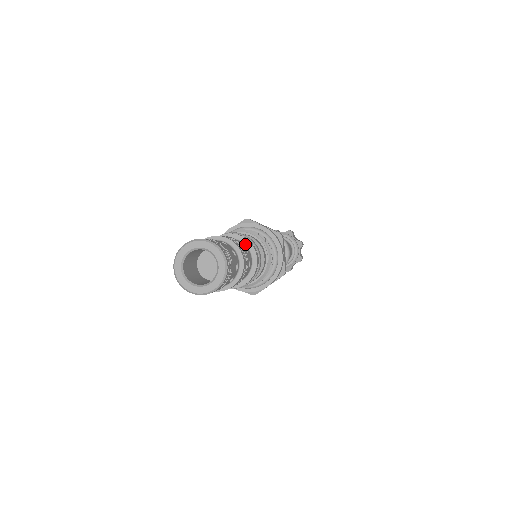
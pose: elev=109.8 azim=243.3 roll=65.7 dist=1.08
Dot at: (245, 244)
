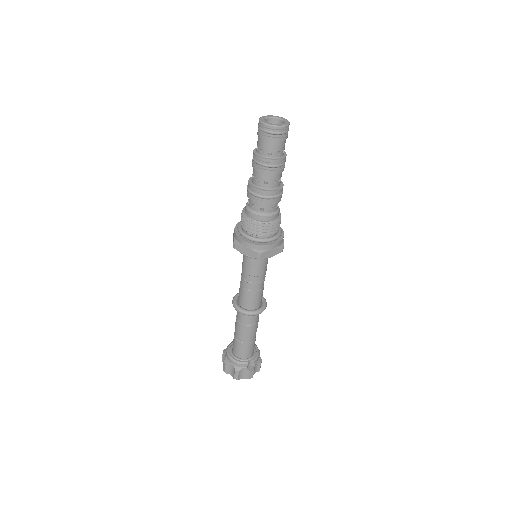
Dot at: occluded
